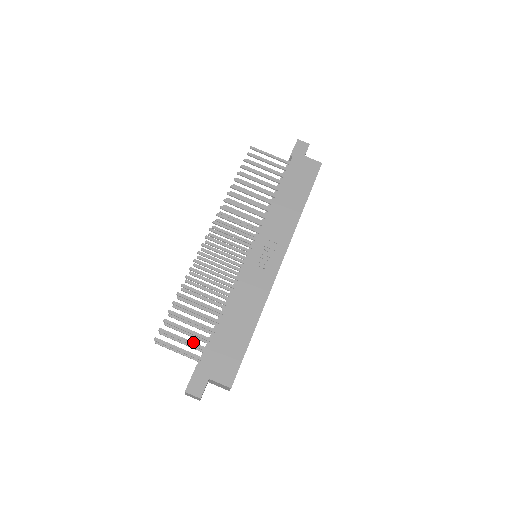
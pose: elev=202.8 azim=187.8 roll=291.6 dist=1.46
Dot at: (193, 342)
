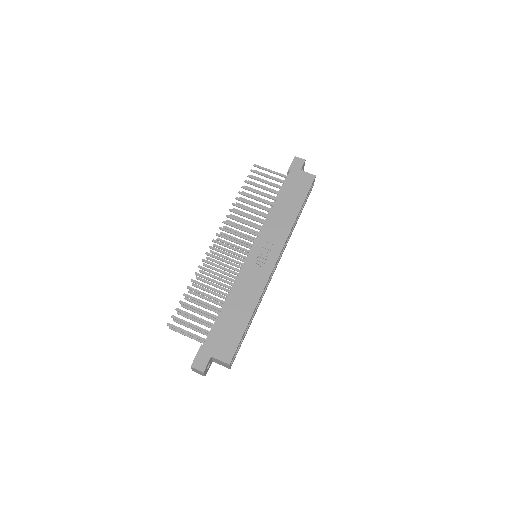
Dot at: (199, 327)
